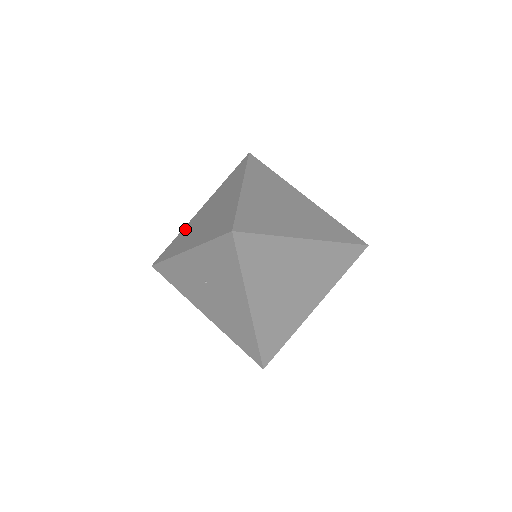
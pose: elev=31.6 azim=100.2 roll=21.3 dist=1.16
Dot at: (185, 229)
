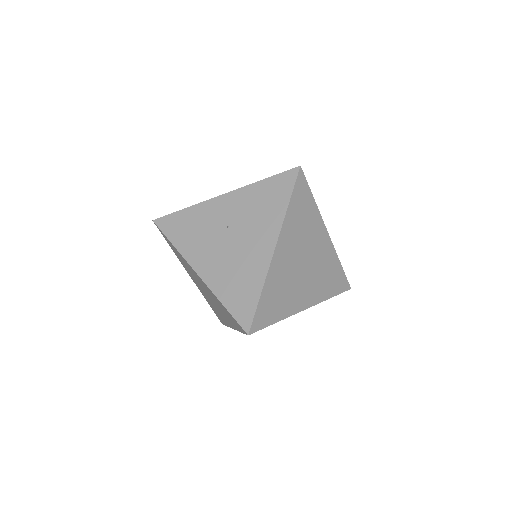
Dot at: occluded
